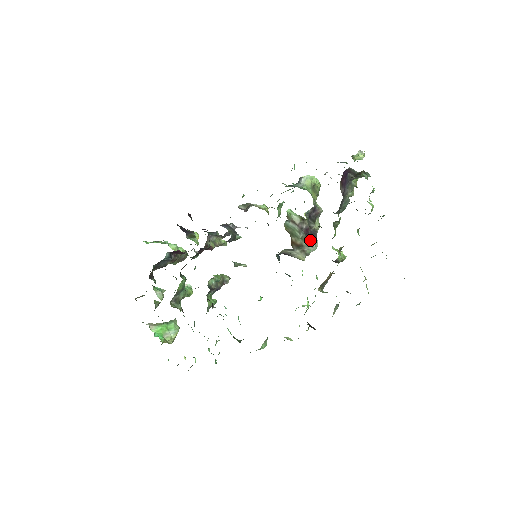
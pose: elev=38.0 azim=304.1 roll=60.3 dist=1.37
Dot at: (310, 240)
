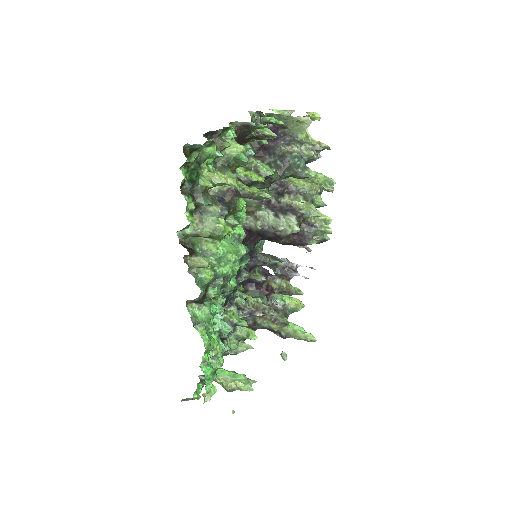
Dot at: (276, 212)
